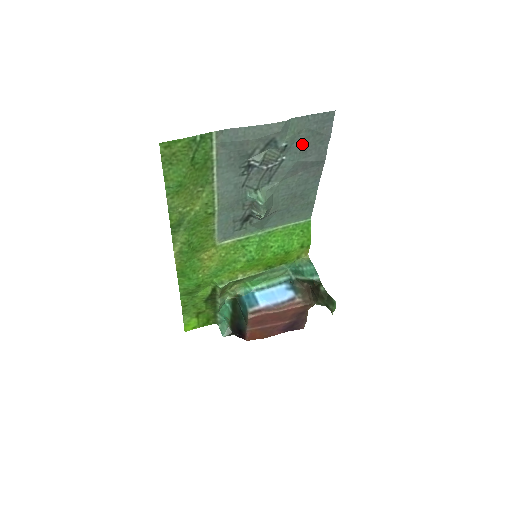
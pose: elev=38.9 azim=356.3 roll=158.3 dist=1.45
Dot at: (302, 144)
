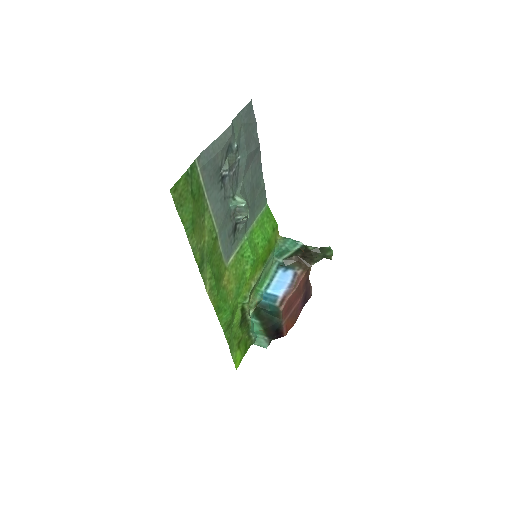
Dot at: (245, 139)
